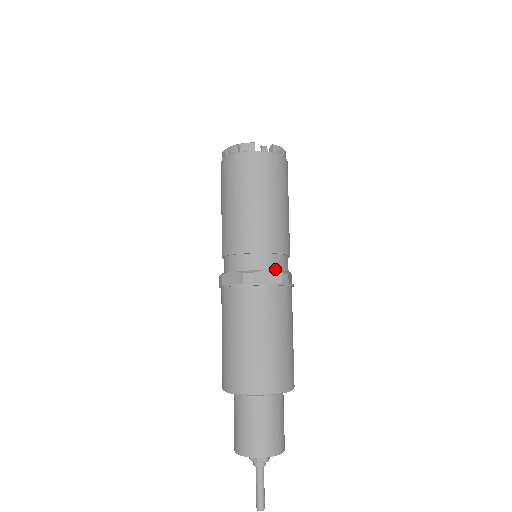
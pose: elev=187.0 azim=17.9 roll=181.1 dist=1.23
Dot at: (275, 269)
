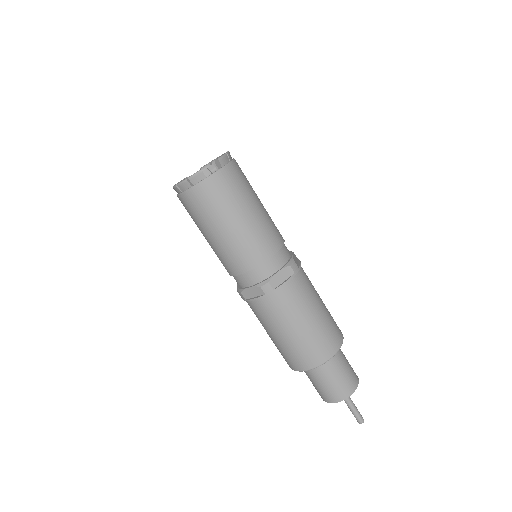
Dot at: (282, 265)
